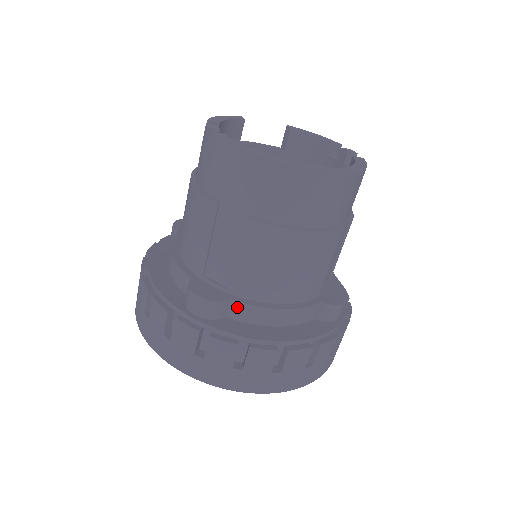
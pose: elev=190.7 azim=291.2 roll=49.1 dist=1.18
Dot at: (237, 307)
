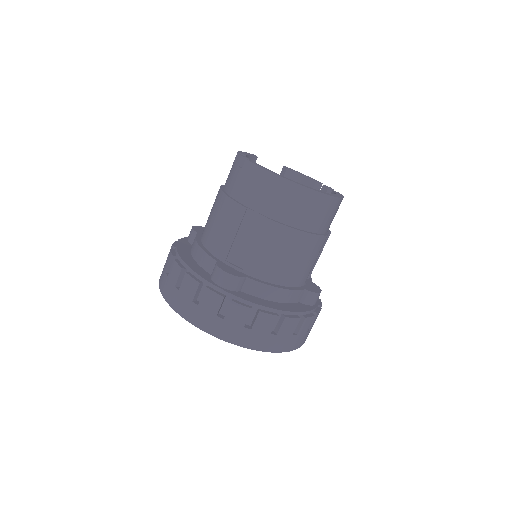
Dot at: (250, 283)
